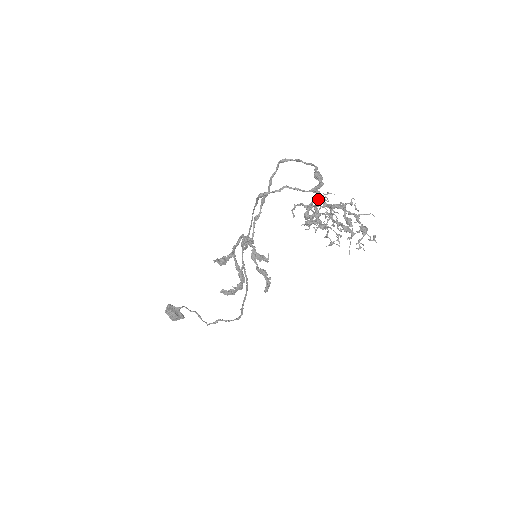
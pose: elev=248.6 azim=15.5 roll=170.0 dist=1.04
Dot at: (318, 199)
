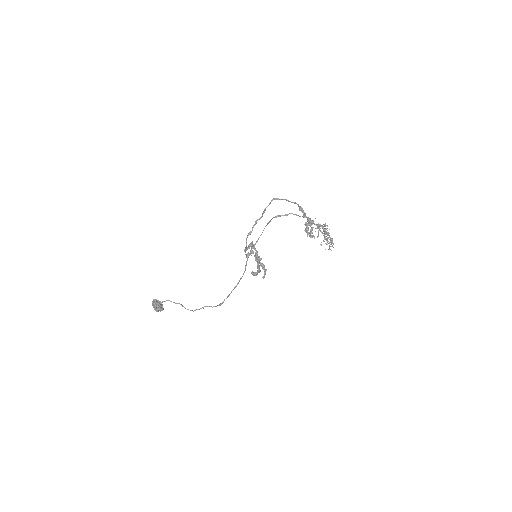
Dot at: (311, 221)
